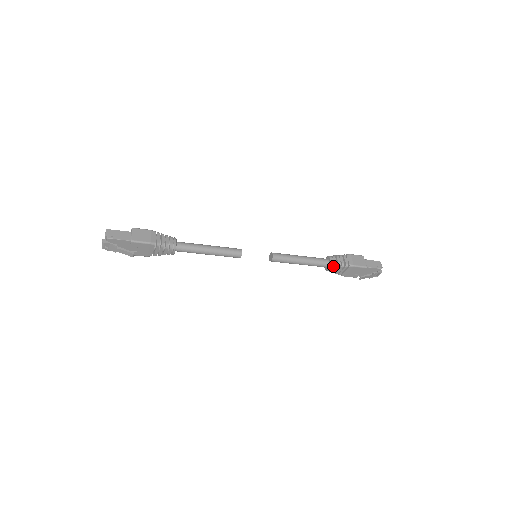
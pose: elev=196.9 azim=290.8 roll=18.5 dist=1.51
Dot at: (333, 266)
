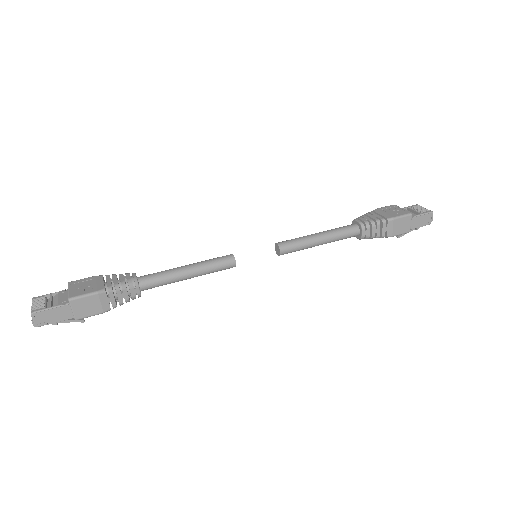
Dot at: (363, 238)
